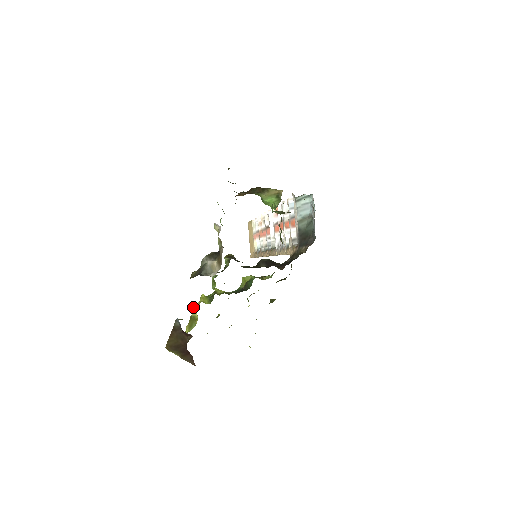
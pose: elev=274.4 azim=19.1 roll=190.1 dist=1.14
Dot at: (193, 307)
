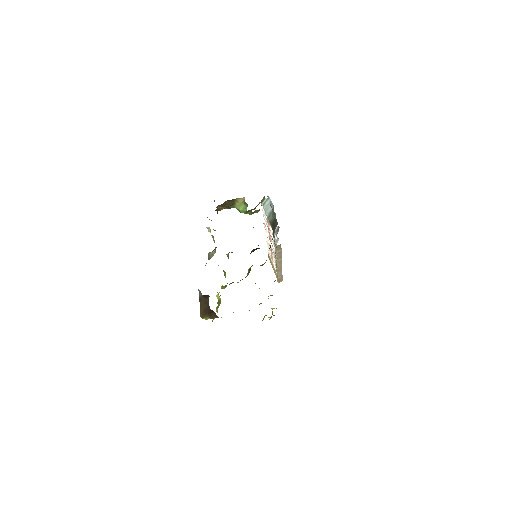
Dot at: (217, 294)
